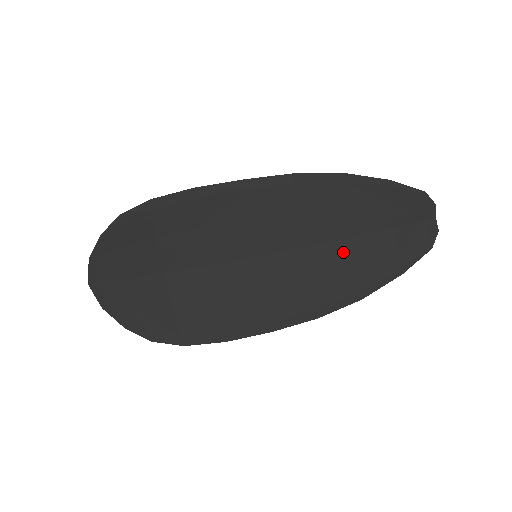
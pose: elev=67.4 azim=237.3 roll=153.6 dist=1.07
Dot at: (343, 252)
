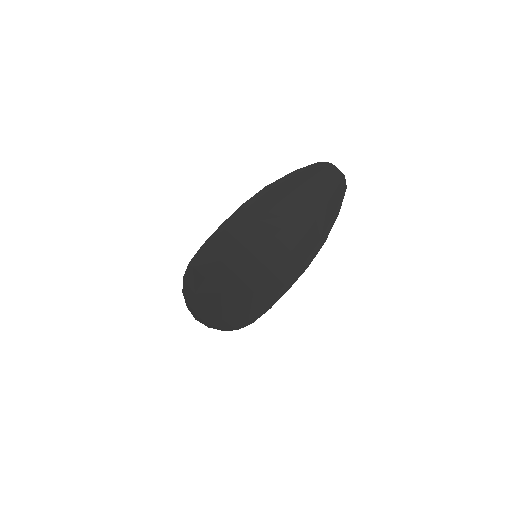
Dot at: (297, 224)
